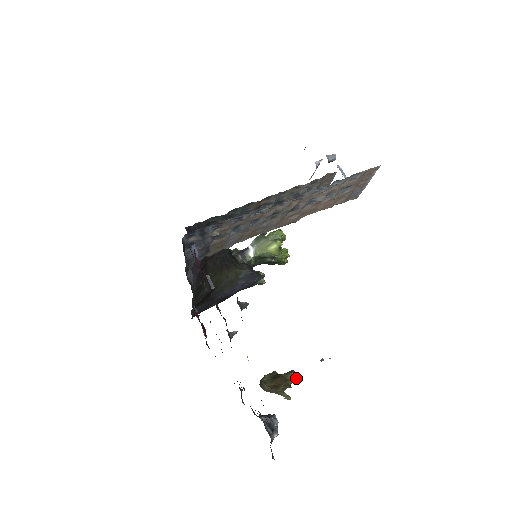
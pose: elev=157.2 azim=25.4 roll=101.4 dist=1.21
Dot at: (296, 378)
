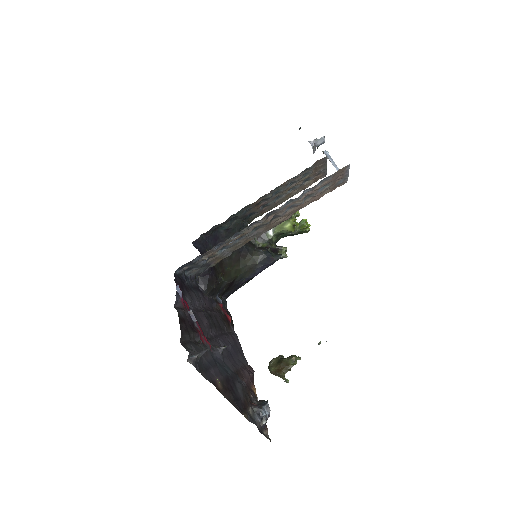
Dot at: (296, 362)
